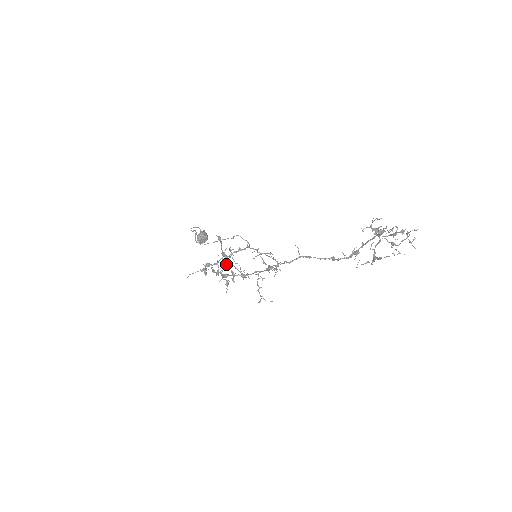
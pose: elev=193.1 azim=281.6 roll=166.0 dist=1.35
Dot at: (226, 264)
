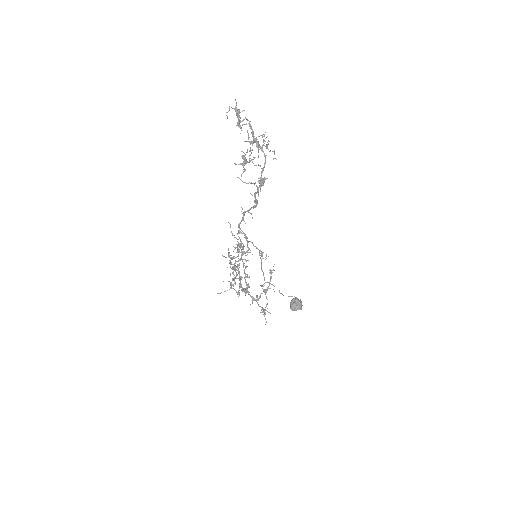
Dot at: occluded
